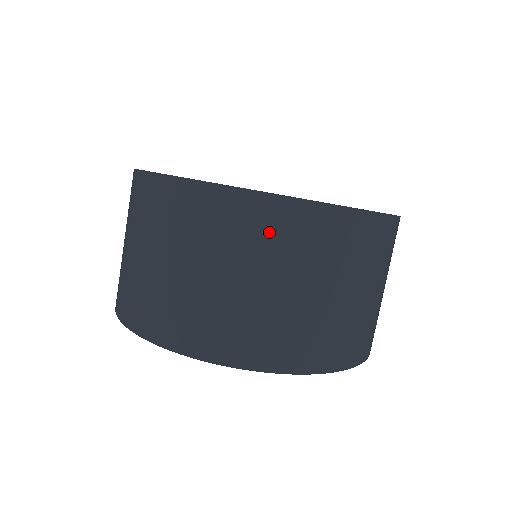
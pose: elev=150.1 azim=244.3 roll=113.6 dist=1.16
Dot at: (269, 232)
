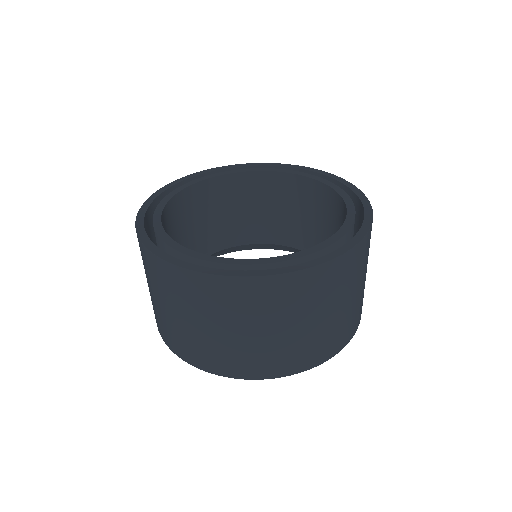
Dot at: (279, 299)
